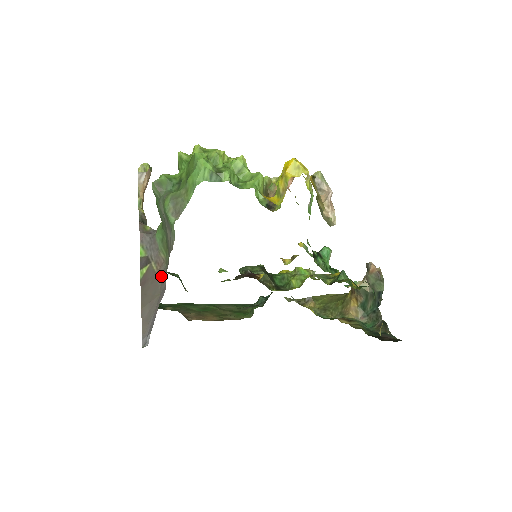
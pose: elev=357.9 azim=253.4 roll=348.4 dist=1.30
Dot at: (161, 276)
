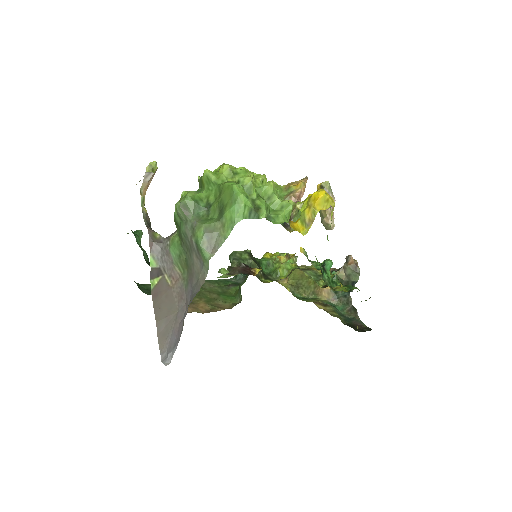
Dot at: (178, 292)
